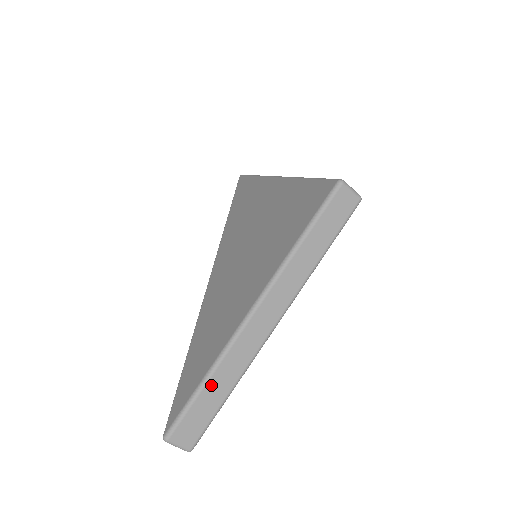
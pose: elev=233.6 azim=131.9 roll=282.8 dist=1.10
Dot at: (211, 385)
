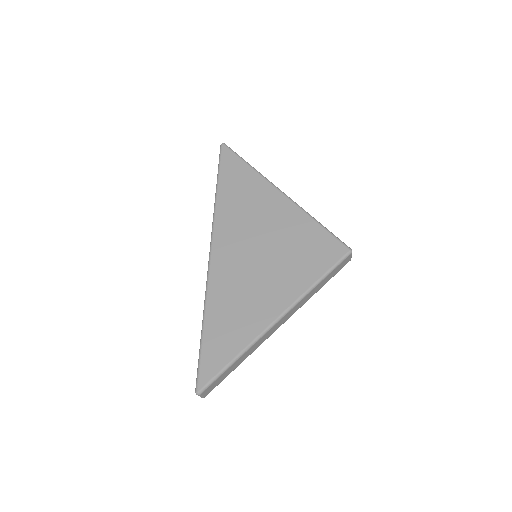
Dot at: (236, 362)
